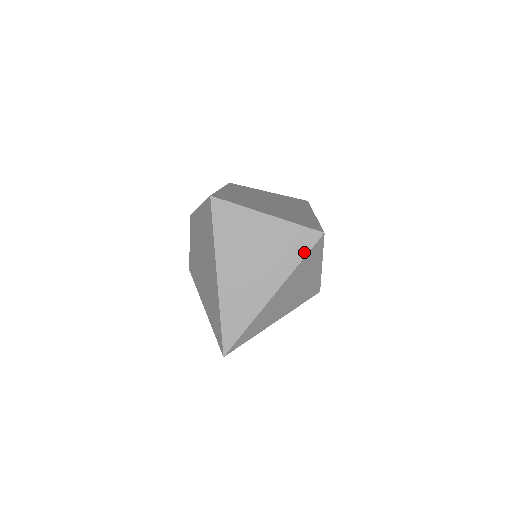
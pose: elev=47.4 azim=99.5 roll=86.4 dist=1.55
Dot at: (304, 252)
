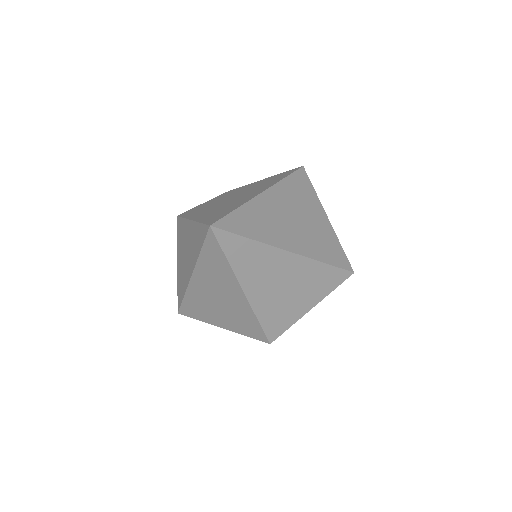
Dot at: (333, 262)
